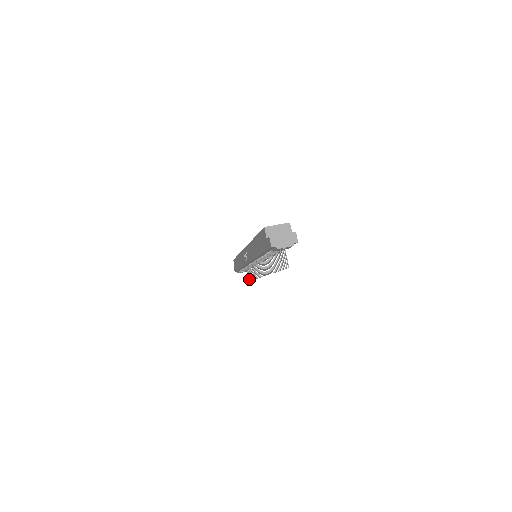
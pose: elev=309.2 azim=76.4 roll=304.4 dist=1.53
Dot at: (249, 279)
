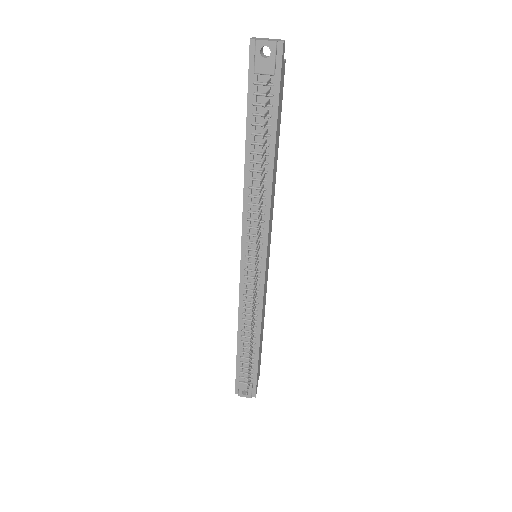
Dot at: occluded
